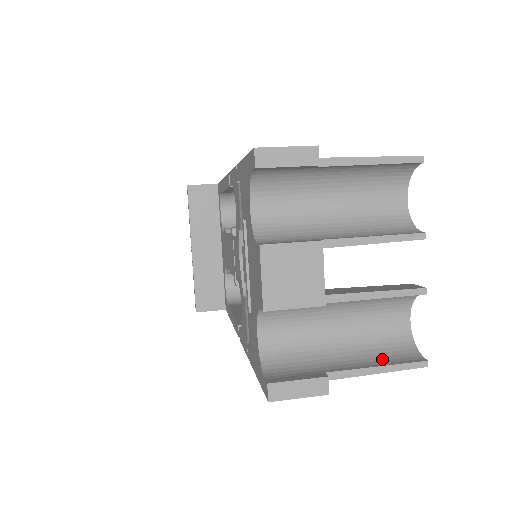
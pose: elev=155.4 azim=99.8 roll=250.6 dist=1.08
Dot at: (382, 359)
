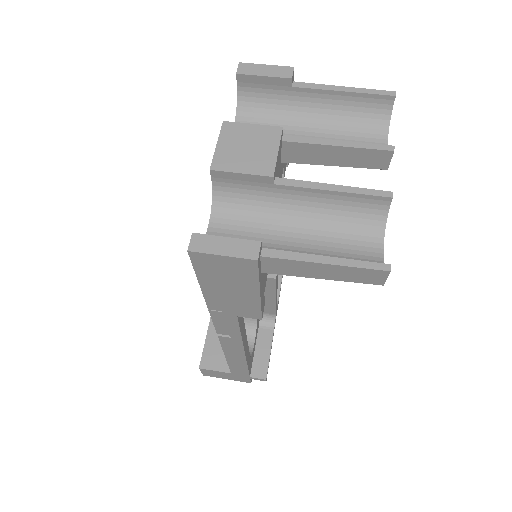
Dot at: occluded
